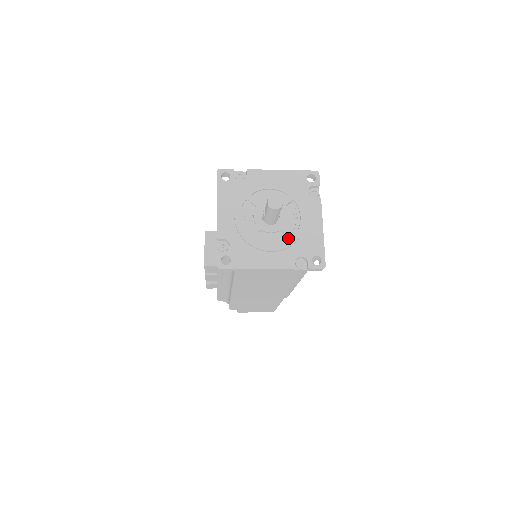
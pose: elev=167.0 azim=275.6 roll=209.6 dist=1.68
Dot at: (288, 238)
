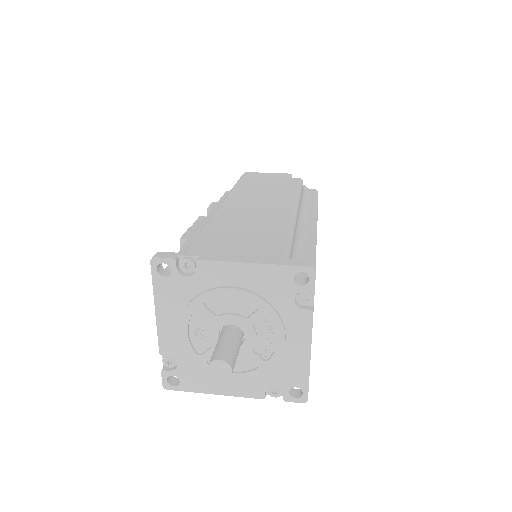
Dot at: (257, 364)
